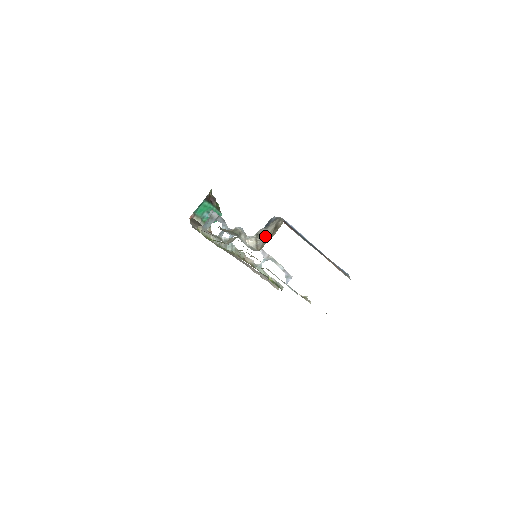
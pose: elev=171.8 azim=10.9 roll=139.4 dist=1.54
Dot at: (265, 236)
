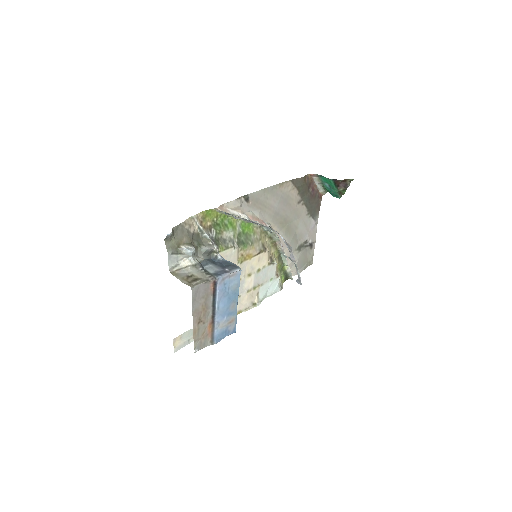
Dot at: (192, 272)
